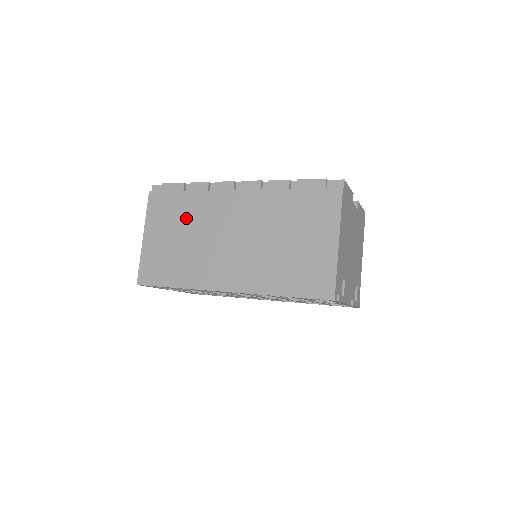
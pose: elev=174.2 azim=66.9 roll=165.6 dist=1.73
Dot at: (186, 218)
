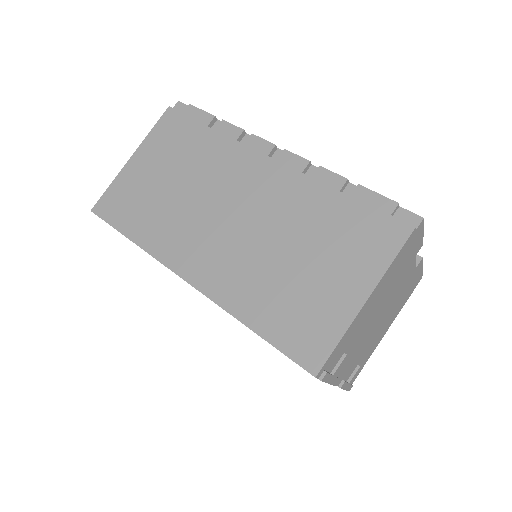
Dot at: (192, 160)
